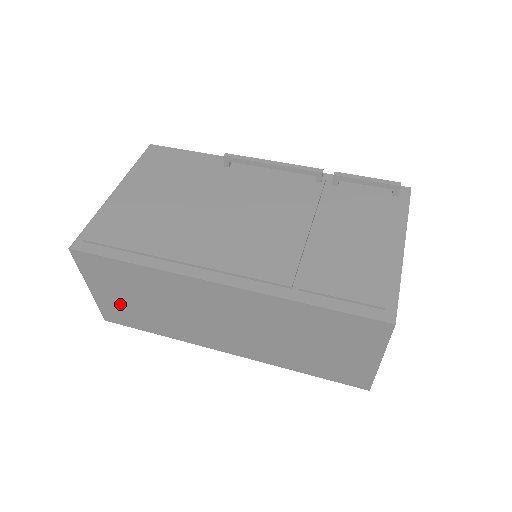
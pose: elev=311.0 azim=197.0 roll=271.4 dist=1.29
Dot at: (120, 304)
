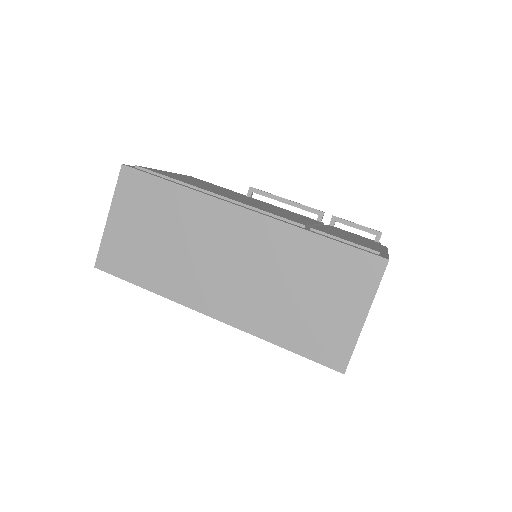
Dot at: (128, 240)
